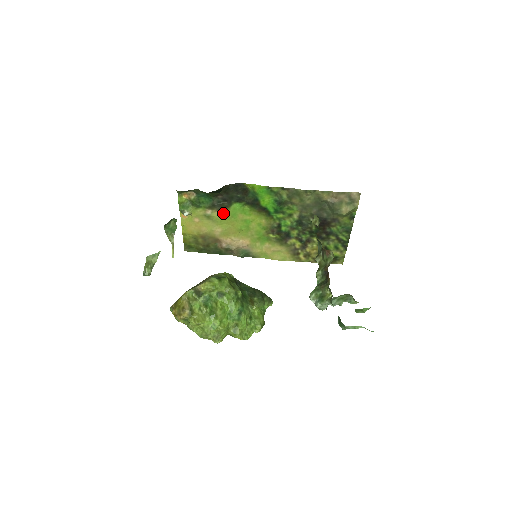
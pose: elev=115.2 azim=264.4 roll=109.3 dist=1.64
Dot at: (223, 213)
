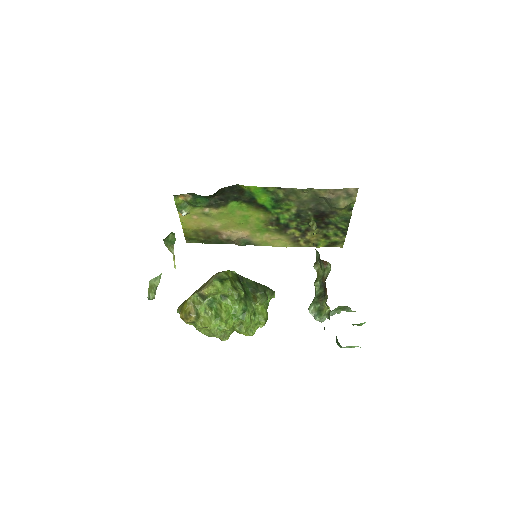
Dot at: (221, 210)
